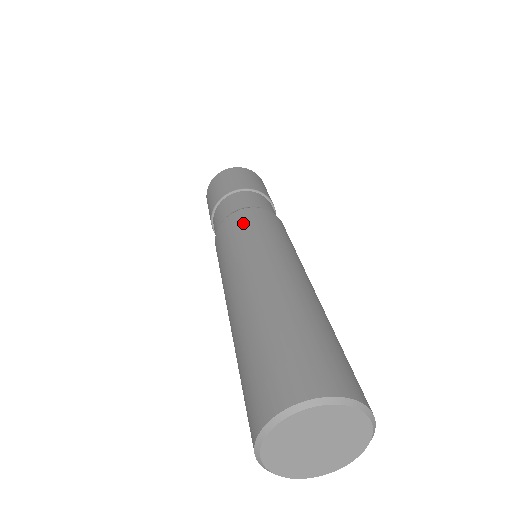
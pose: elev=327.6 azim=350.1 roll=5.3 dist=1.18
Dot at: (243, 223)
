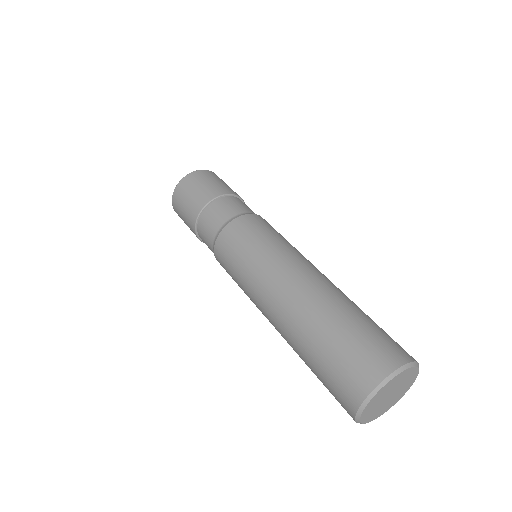
Dot at: (232, 248)
